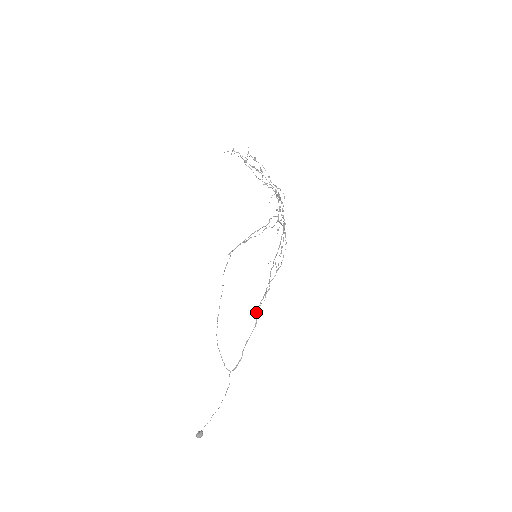
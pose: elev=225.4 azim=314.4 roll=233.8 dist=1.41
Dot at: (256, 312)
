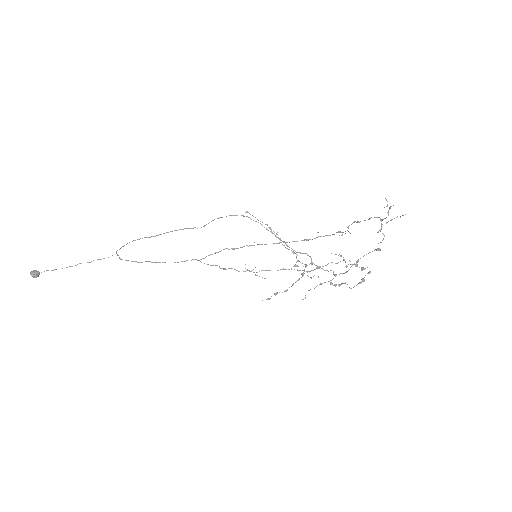
Dot at: occluded
